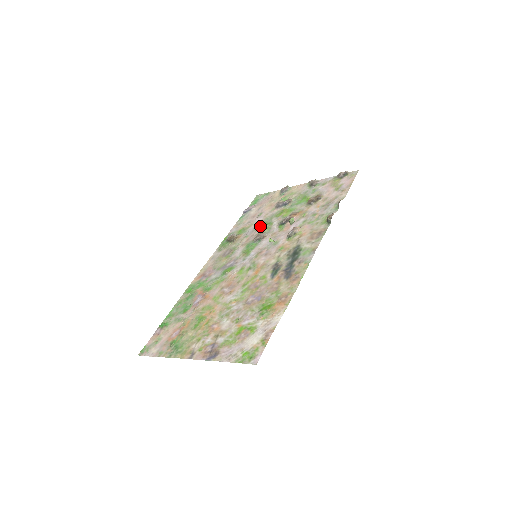
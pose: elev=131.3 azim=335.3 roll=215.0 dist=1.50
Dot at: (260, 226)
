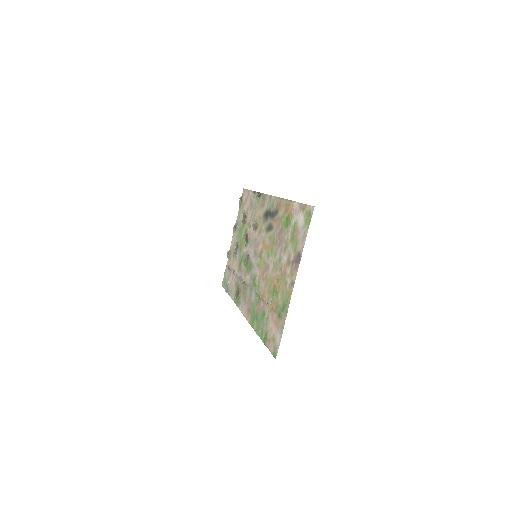
Dot at: (240, 266)
